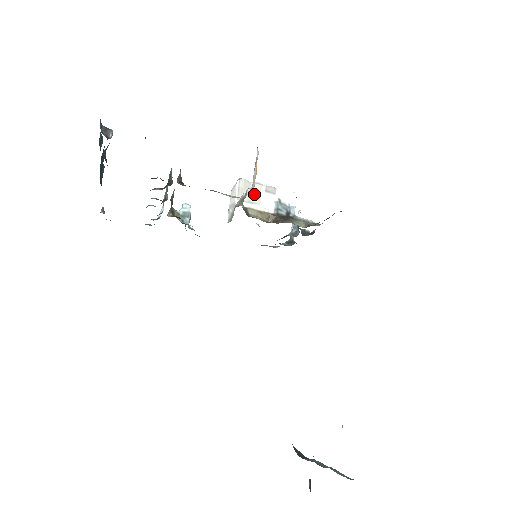
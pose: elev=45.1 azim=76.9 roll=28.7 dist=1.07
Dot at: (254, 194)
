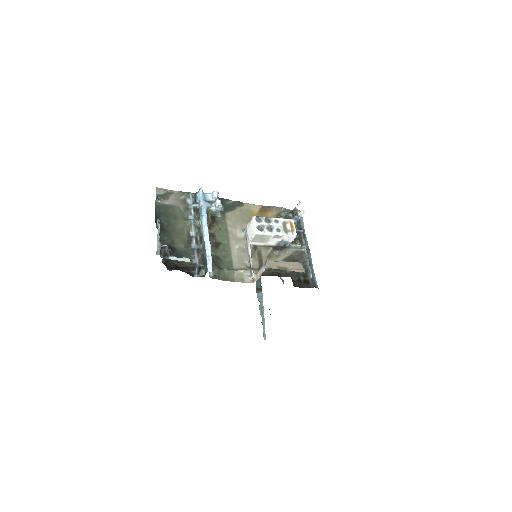
Dot at: (265, 239)
